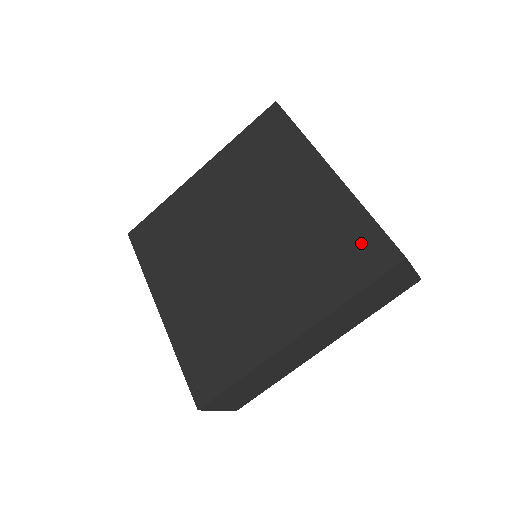
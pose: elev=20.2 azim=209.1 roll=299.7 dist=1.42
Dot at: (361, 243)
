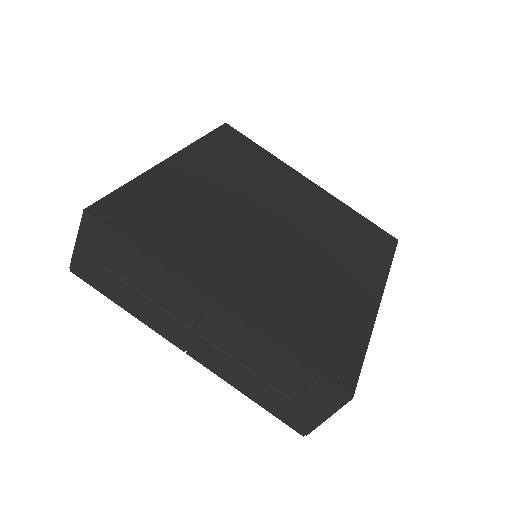
Dot at: (369, 231)
